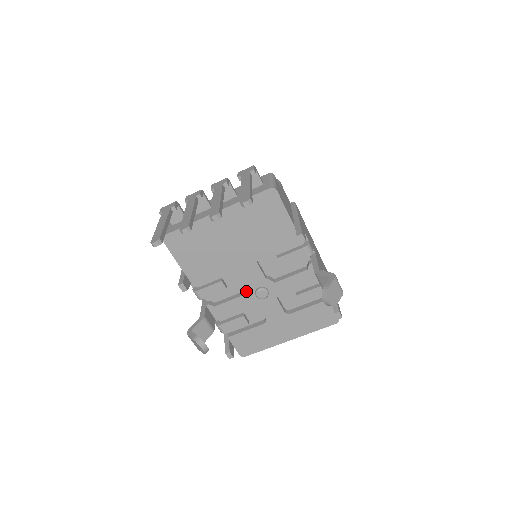
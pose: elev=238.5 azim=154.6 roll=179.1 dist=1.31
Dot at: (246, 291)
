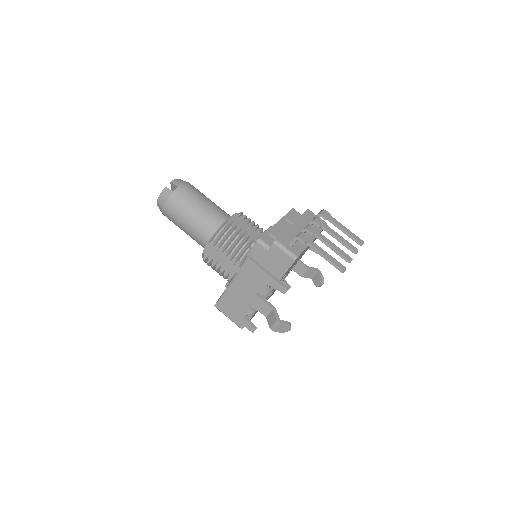
Dot at: occluded
